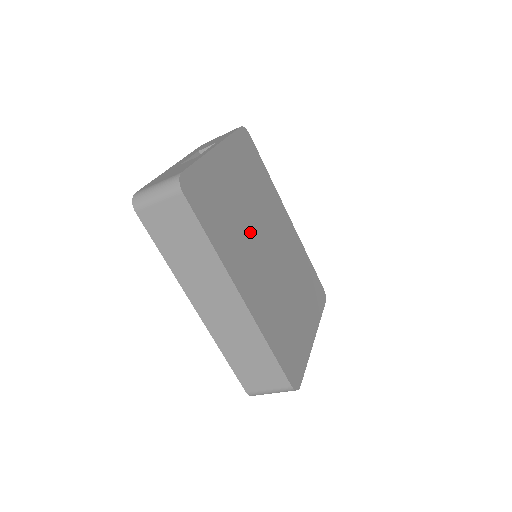
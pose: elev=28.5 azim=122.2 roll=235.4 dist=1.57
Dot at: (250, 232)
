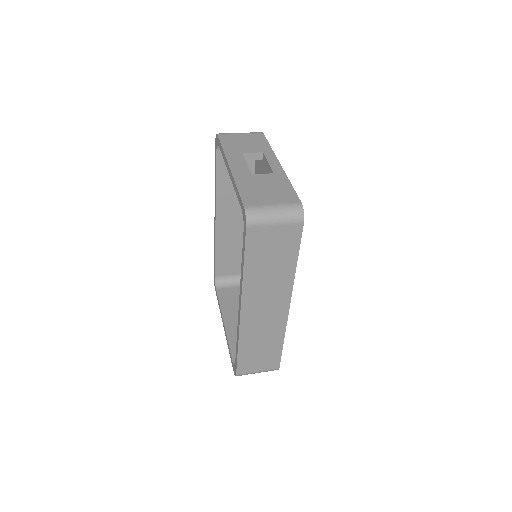
Dot at: occluded
